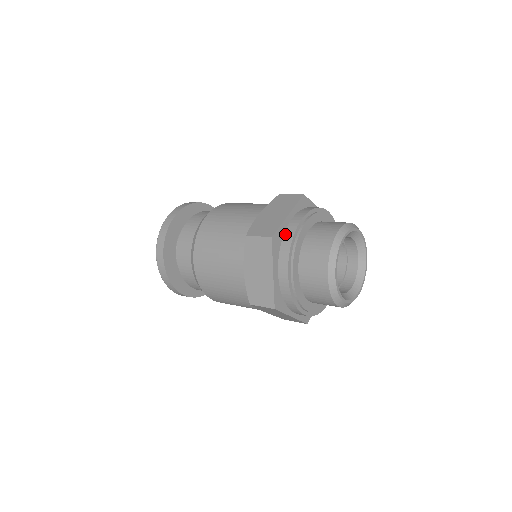
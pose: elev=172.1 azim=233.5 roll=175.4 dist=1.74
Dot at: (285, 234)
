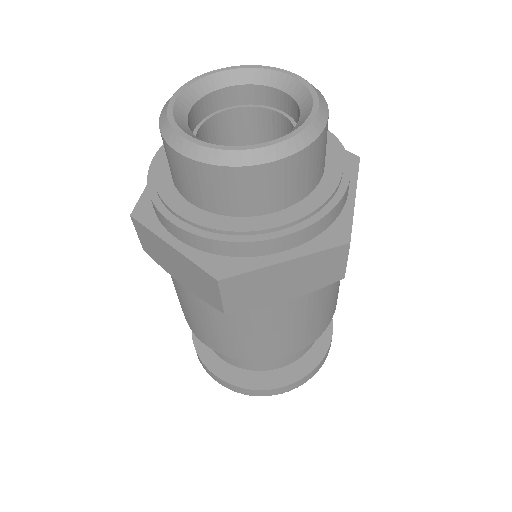
Dot at: occluded
